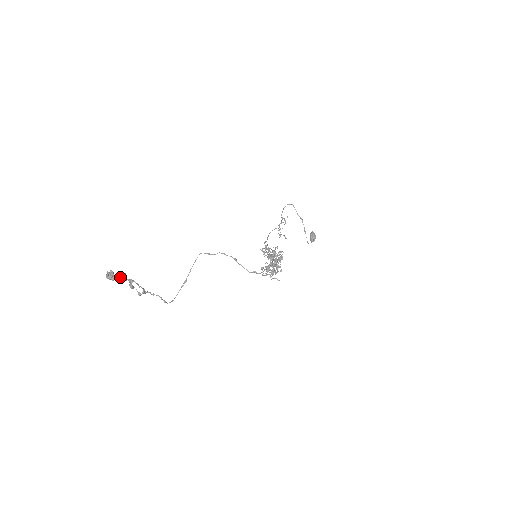
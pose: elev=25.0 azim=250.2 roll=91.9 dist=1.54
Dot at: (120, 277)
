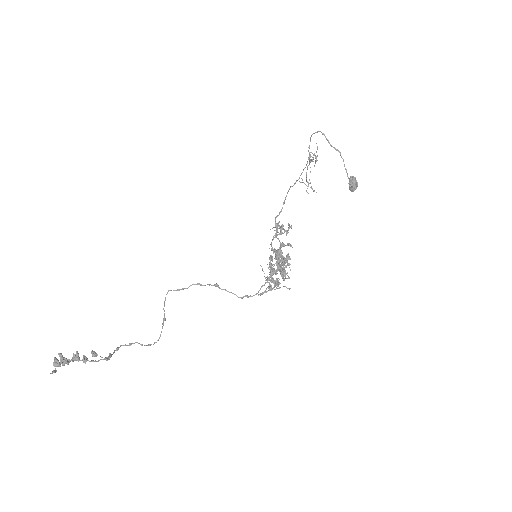
Dot at: (70, 360)
